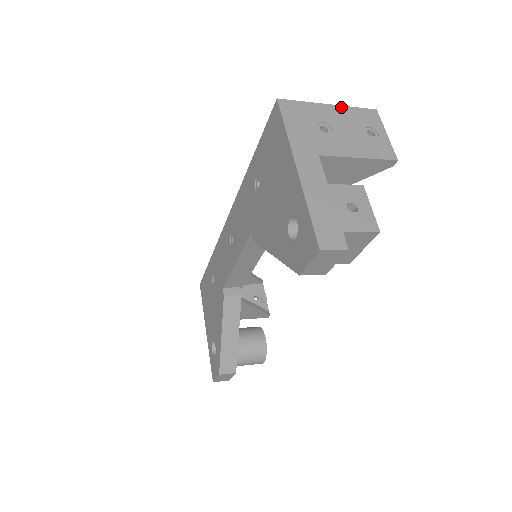
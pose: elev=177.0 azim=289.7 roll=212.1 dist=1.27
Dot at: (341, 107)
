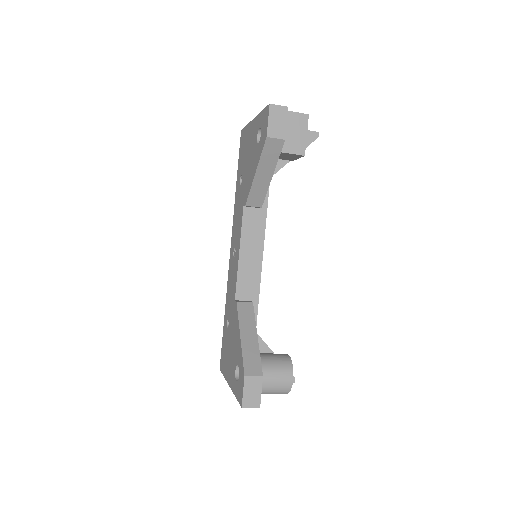
Dot at: occluded
